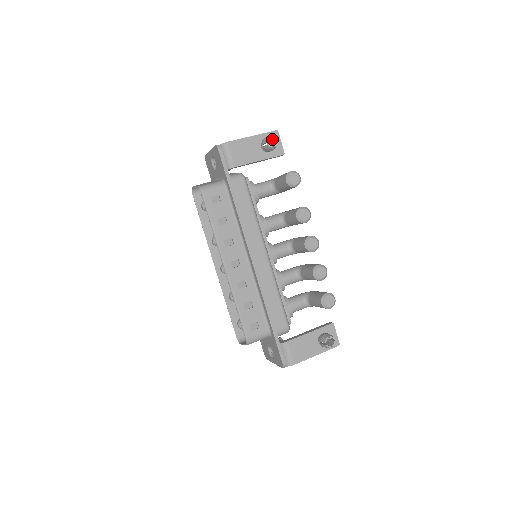
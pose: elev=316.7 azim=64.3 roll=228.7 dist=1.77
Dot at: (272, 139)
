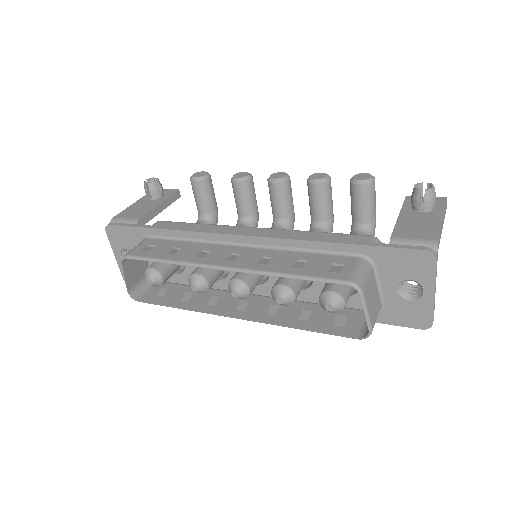
Dot at: occluded
